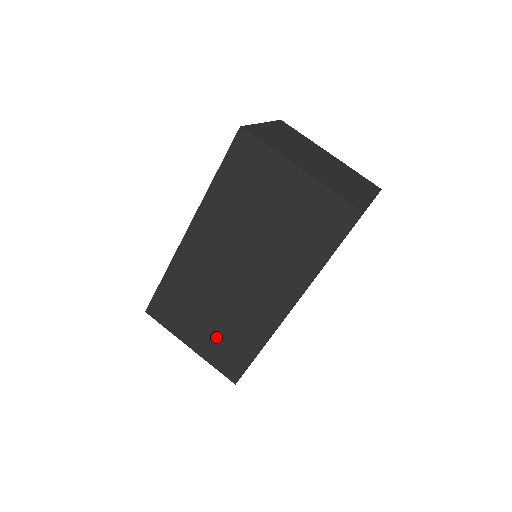
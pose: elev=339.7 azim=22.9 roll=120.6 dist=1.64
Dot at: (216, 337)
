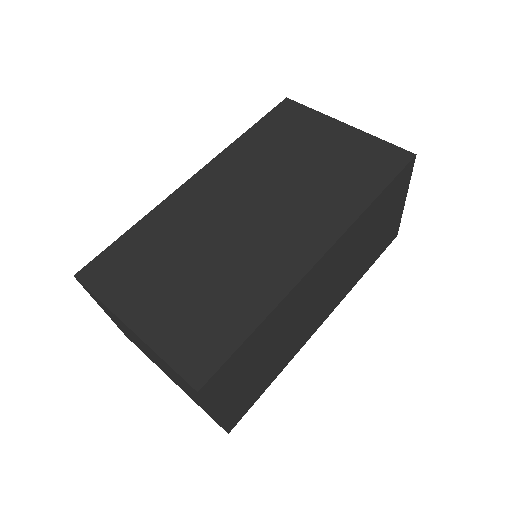
Dot at: (188, 305)
